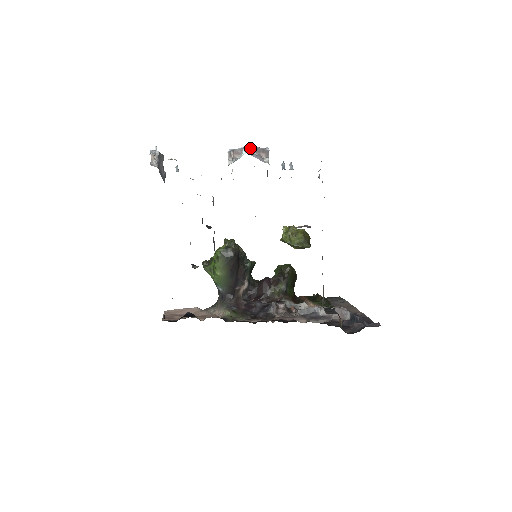
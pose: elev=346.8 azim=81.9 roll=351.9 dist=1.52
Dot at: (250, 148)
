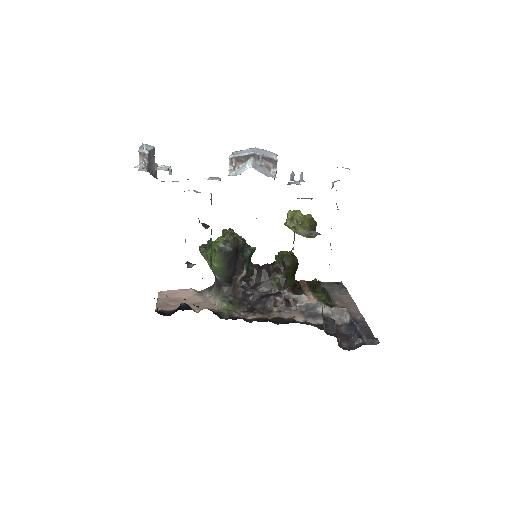
Dot at: (255, 156)
